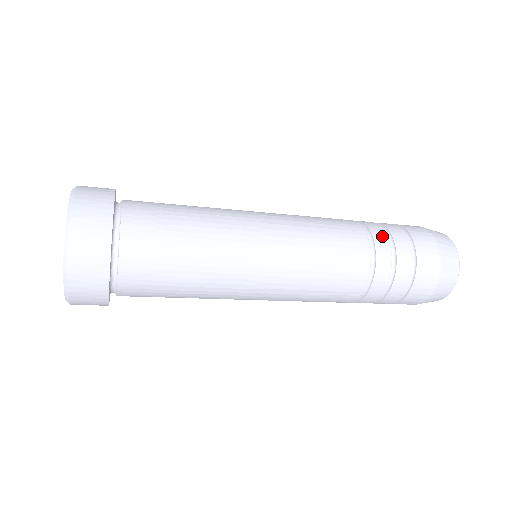
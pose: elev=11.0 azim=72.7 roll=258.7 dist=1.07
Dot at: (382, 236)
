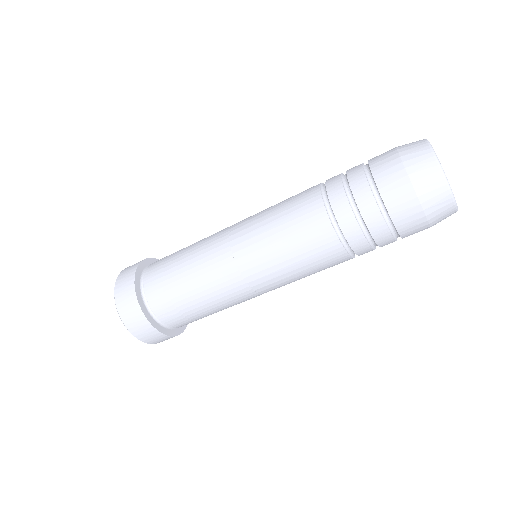
Dot at: occluded
